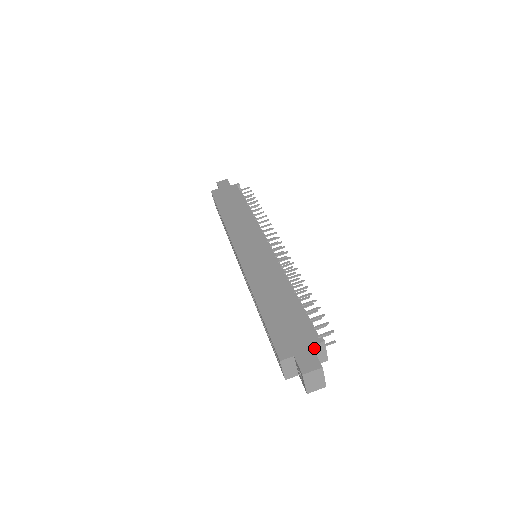
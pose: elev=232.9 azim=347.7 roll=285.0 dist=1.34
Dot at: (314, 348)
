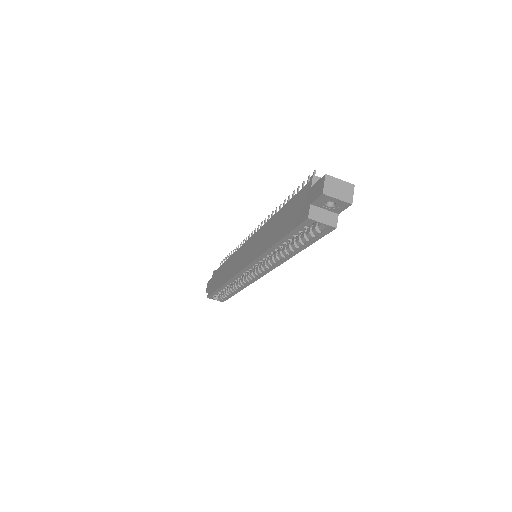
Dot at: occluded
